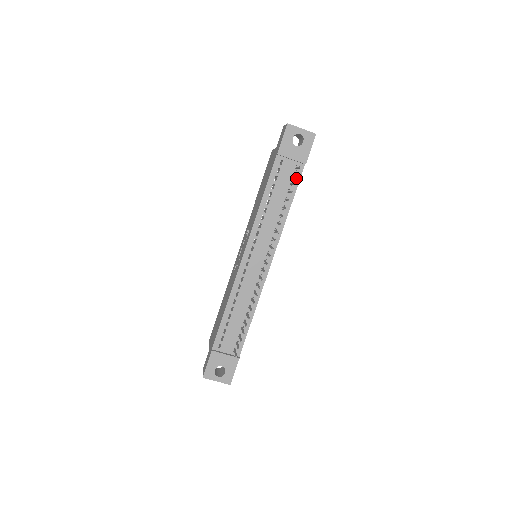
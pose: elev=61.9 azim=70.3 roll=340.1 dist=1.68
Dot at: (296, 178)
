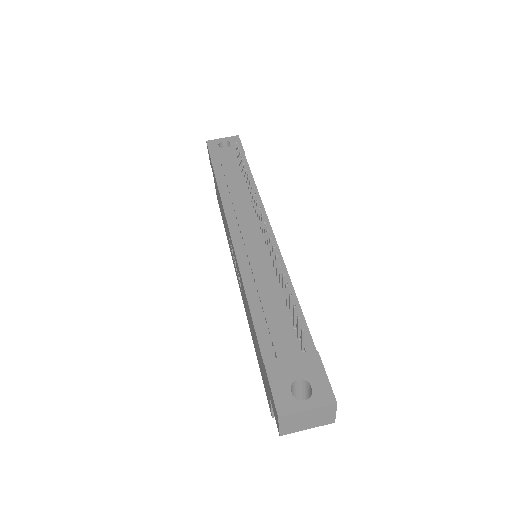
Dot at: occluded
